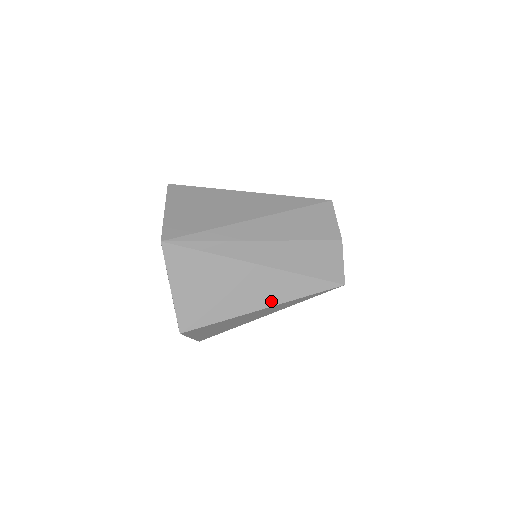
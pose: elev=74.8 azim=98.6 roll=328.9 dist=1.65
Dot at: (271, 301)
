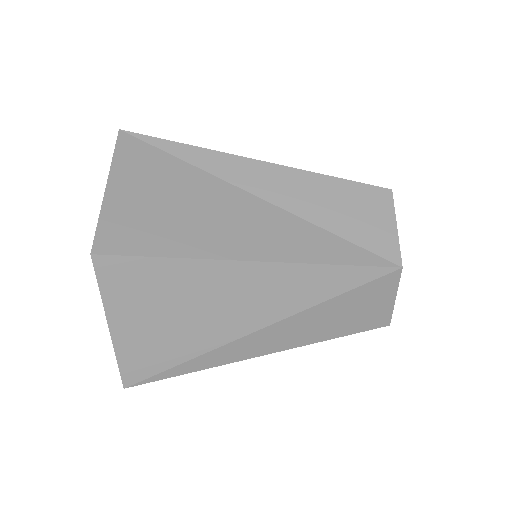
Dot at: occluded
